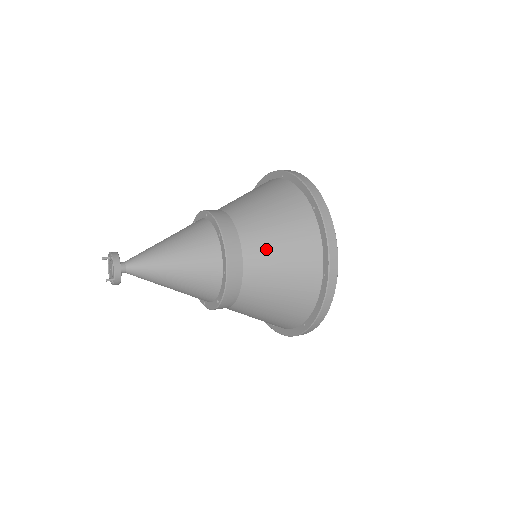
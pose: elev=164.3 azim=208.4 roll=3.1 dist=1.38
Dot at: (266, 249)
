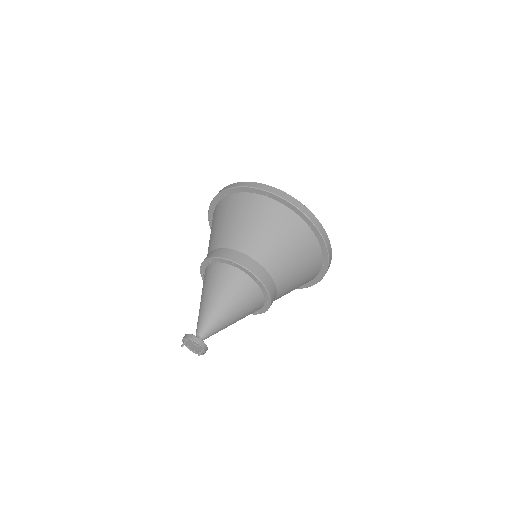
Dot at: (266, 245)
